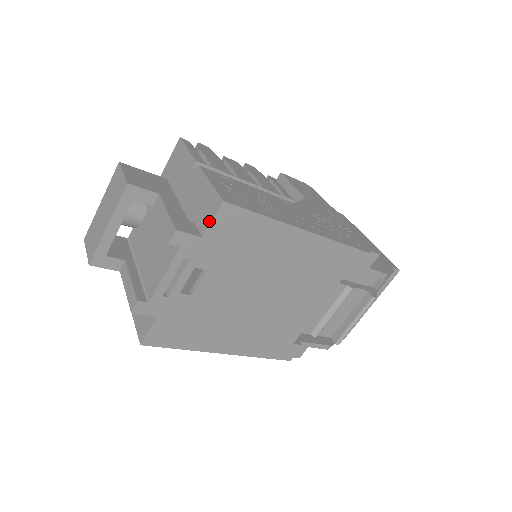
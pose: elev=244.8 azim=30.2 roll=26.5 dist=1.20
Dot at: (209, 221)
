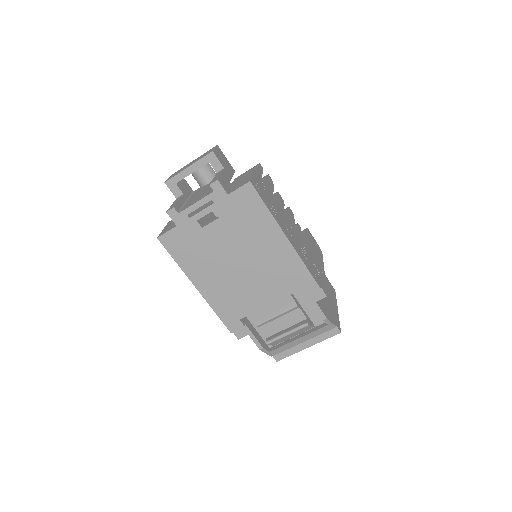
Dot at: (237, 188)
